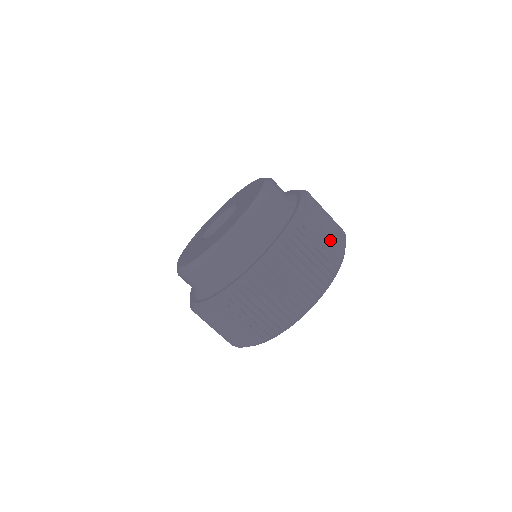
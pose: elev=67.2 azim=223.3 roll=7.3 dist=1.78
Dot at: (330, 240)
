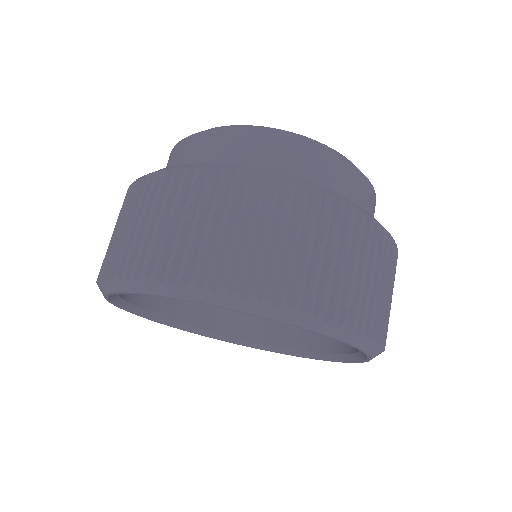
Dot at: occluded
